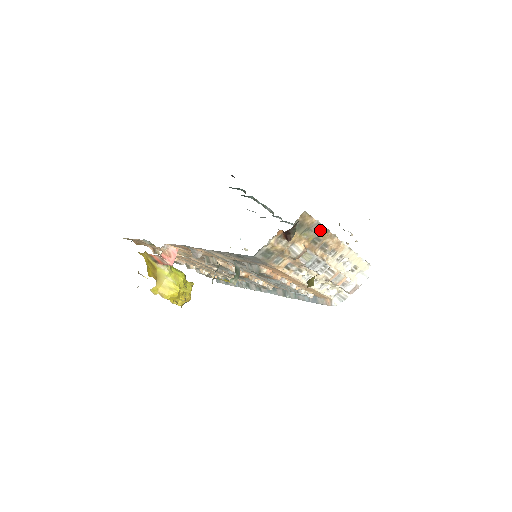
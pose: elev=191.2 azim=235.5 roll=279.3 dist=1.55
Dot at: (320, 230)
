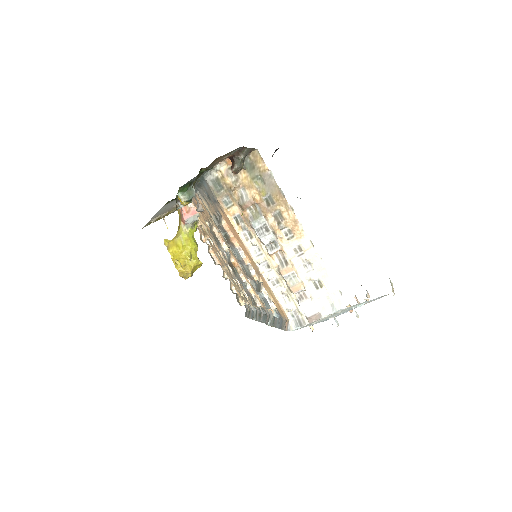
Dot at: (274, 187)
